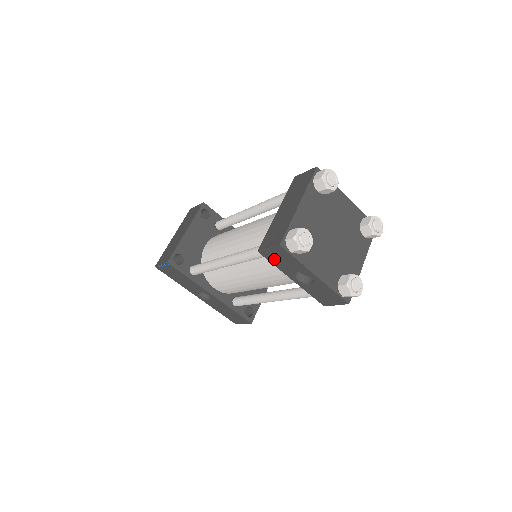
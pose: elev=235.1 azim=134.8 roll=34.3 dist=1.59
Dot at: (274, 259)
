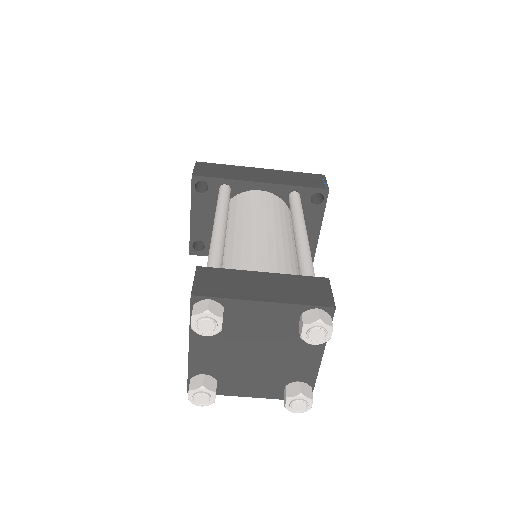
Dot at: occluded
